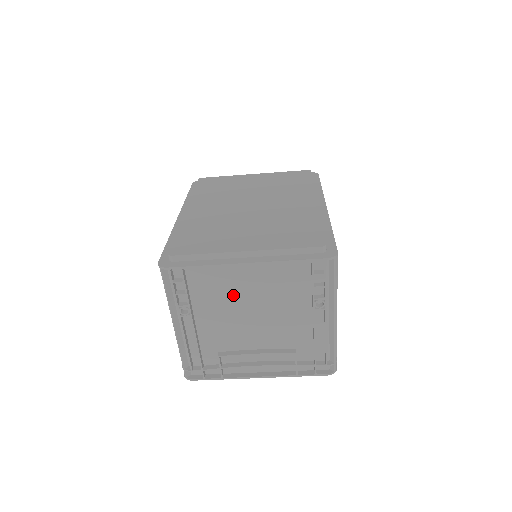
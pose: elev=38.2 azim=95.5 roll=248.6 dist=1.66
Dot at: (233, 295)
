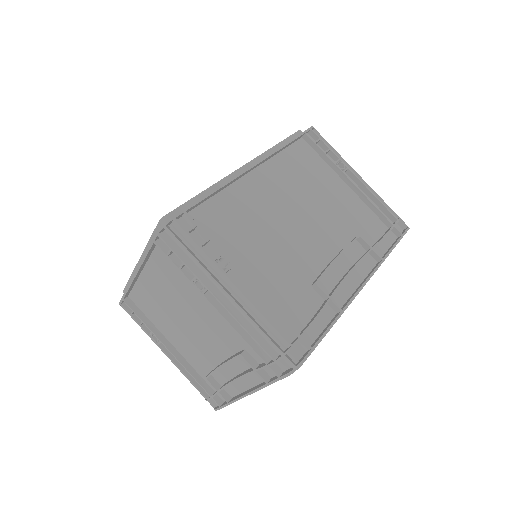
Dot at: (165, 308)
